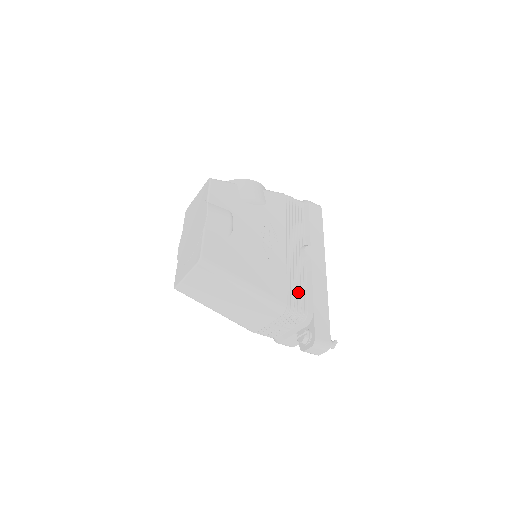
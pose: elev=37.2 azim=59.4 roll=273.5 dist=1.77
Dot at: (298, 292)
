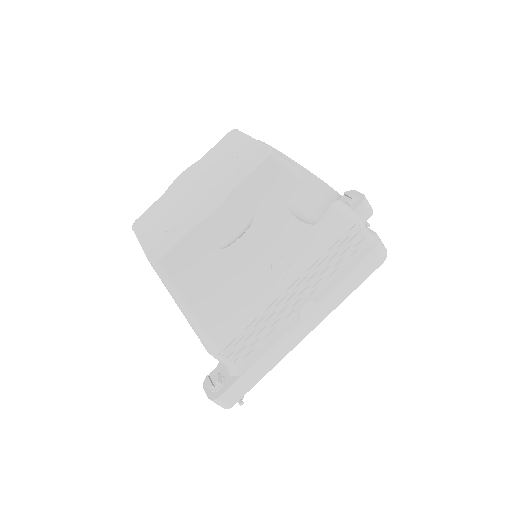
Dot at: (249, 343)
